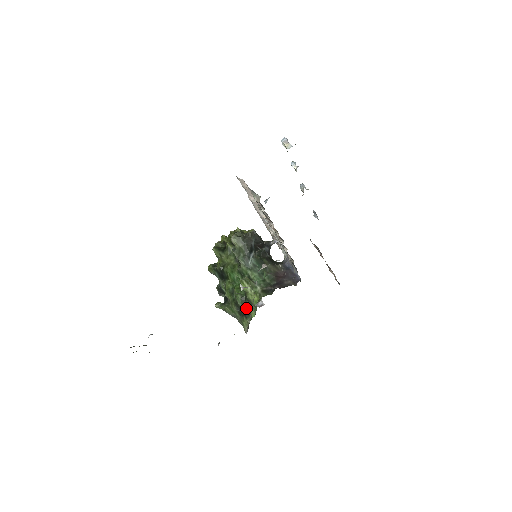
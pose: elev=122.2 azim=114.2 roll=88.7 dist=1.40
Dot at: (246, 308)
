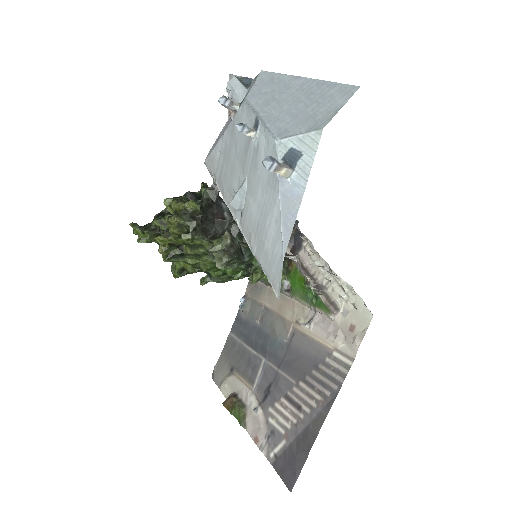
Dot at: occluded
